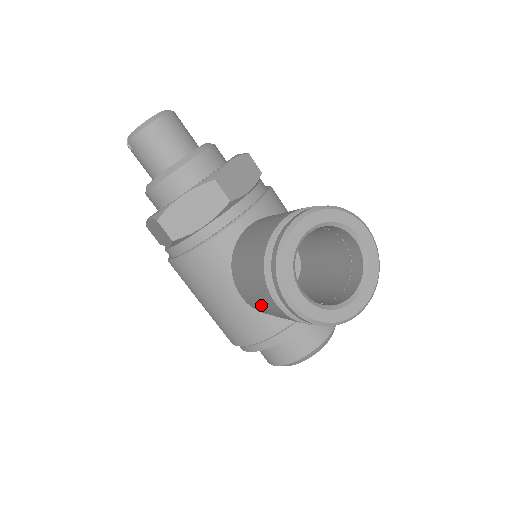
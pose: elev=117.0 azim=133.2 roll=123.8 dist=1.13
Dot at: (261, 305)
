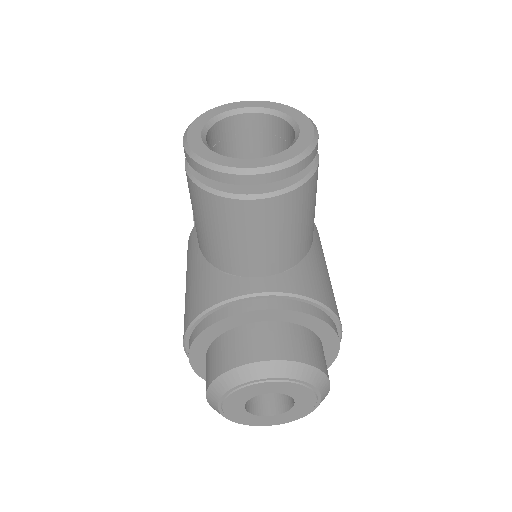
Dot at: (192, 209)
